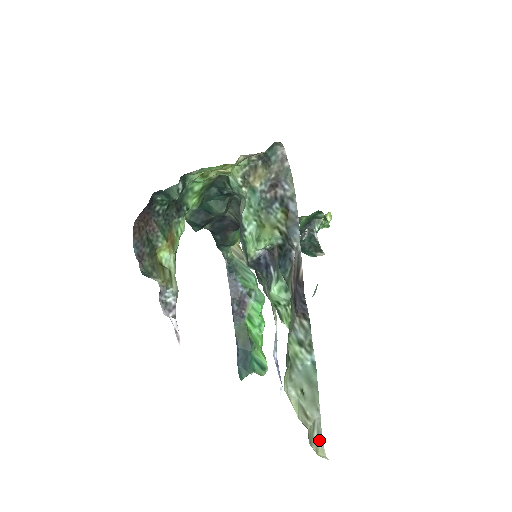
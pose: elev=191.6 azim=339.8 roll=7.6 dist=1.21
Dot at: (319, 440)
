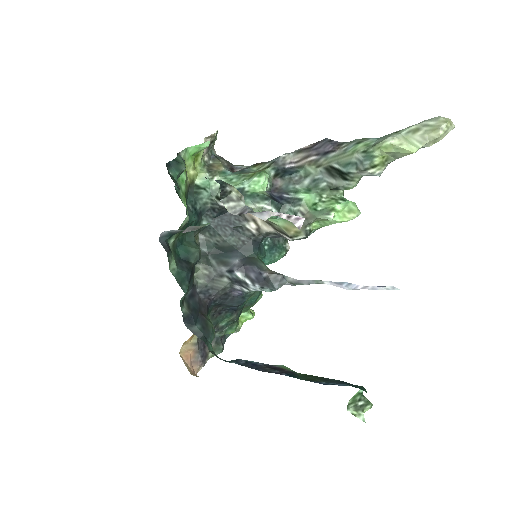
Dot at: (436, 119)
